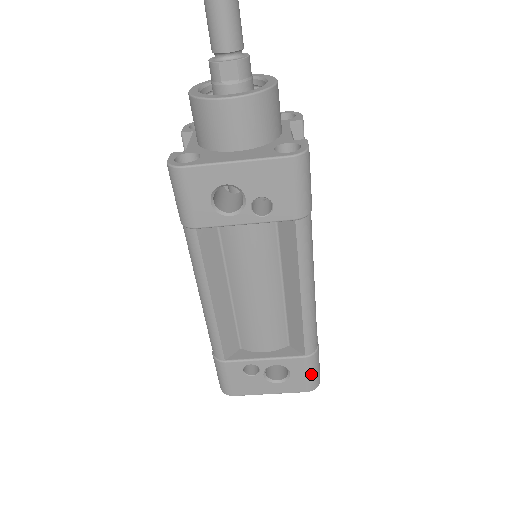
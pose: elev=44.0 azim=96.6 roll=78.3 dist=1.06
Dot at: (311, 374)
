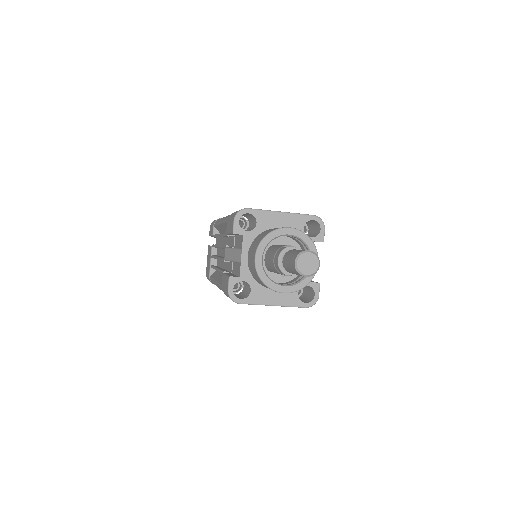
Dot at: occluded
